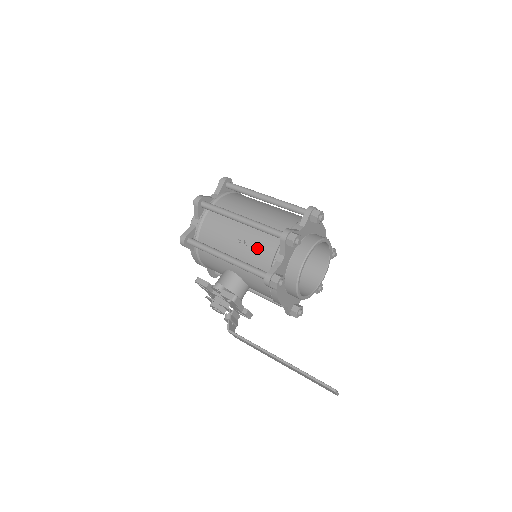
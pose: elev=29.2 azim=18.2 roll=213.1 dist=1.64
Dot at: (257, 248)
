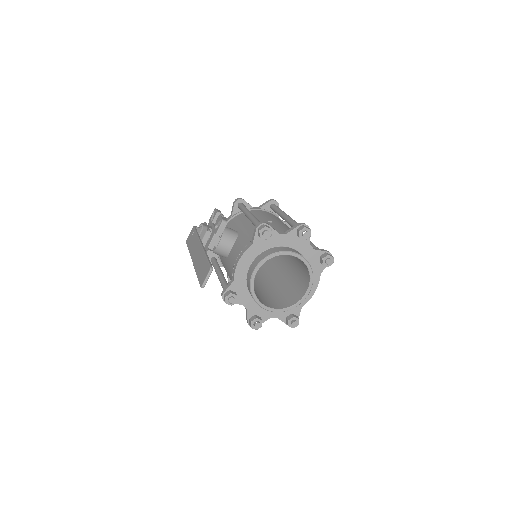
Dot at: (274, 226)
